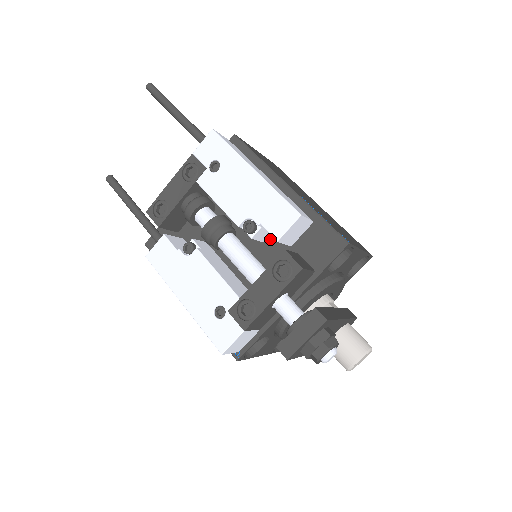
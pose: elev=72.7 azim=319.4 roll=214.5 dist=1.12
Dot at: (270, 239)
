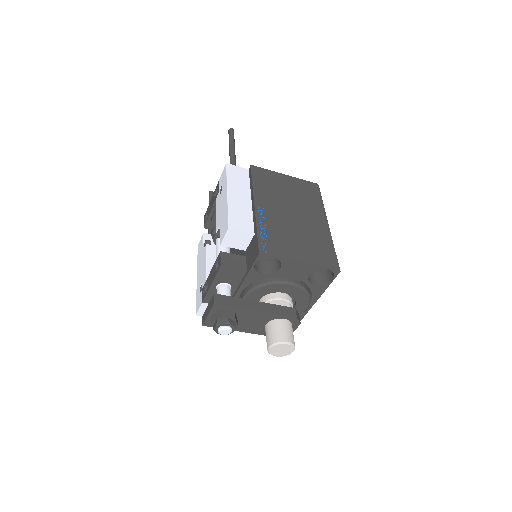
Dot at: occluded
